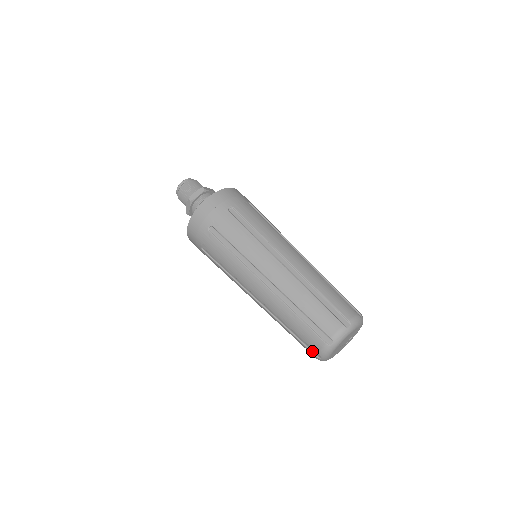
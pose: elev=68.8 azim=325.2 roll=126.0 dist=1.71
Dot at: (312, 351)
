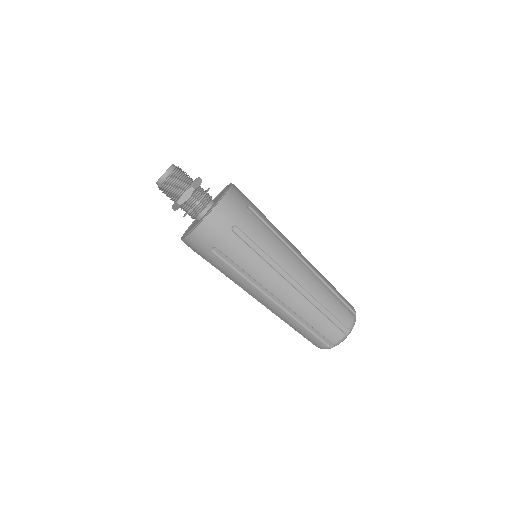
Dot at: (312, 343)
